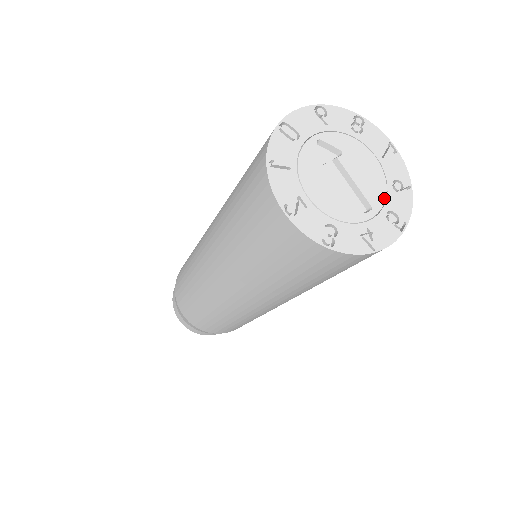
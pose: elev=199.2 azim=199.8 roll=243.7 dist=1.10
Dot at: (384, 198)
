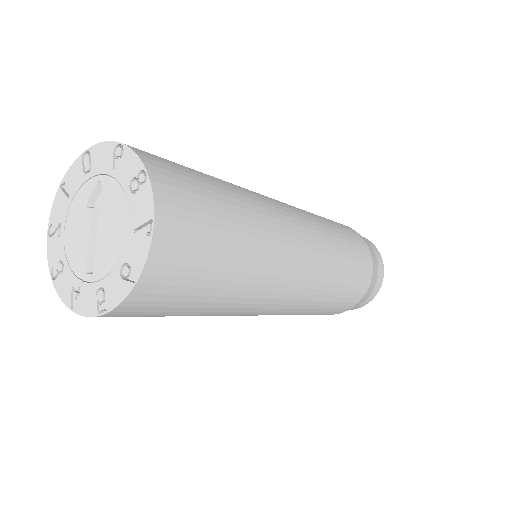
Dot at: (107, 272)
